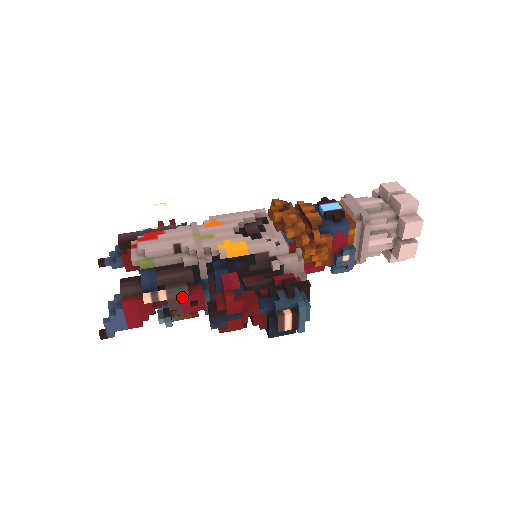
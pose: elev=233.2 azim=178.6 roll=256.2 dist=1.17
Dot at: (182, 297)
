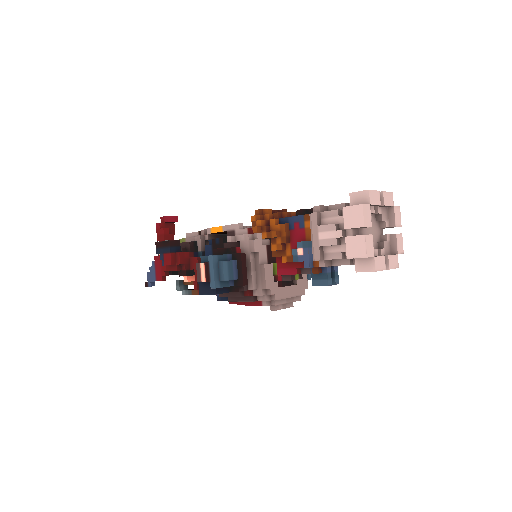
Dot at: occluded
